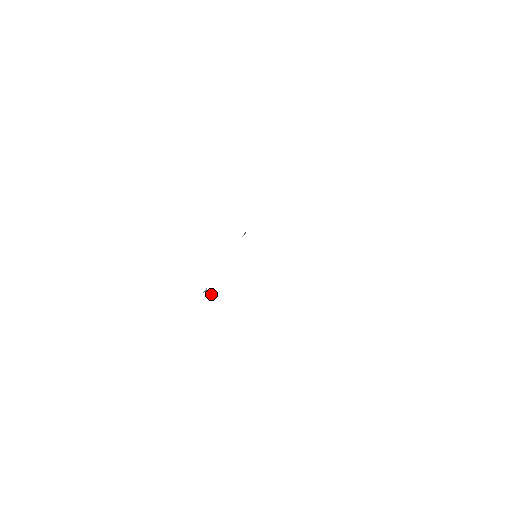
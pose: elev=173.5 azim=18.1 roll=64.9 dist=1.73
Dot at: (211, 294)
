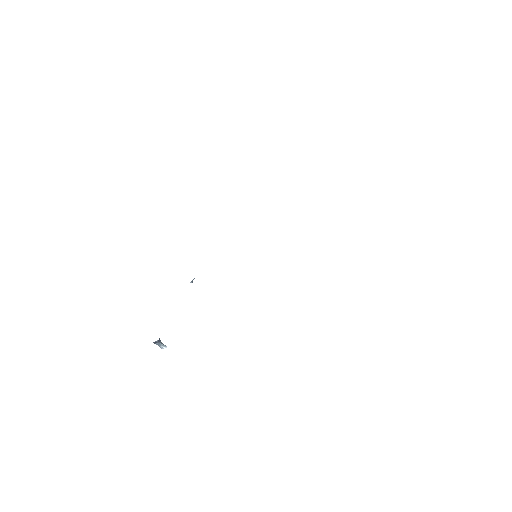
Dot at: (164, 348)
